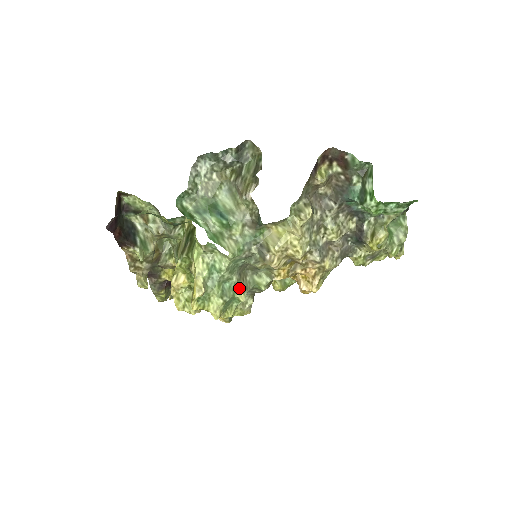
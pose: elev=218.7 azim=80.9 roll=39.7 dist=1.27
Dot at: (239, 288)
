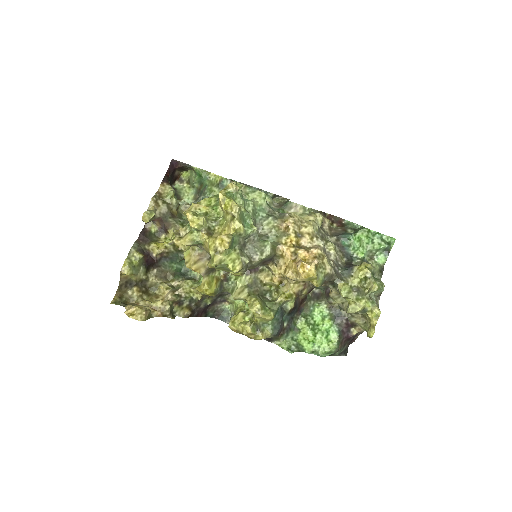
Dot at: occluded
